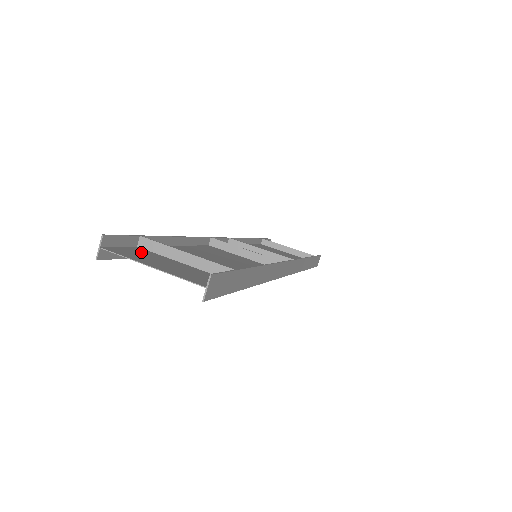
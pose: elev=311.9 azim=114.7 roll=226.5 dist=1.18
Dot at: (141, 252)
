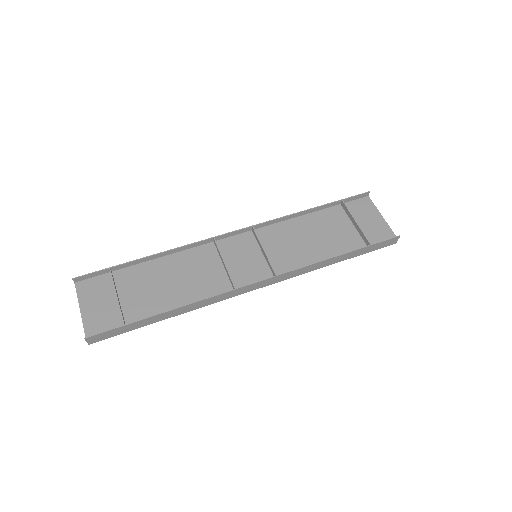
Dot at: (101, 284)
